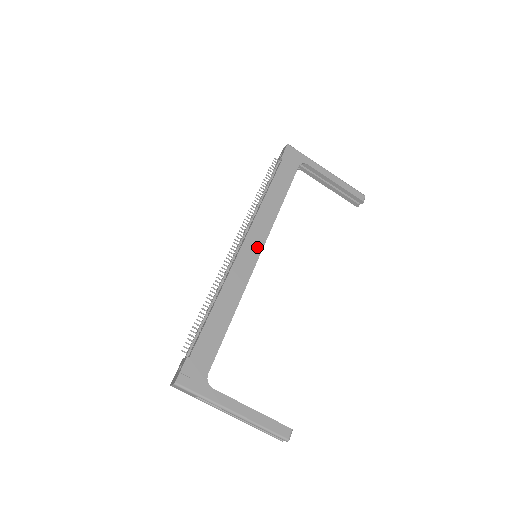
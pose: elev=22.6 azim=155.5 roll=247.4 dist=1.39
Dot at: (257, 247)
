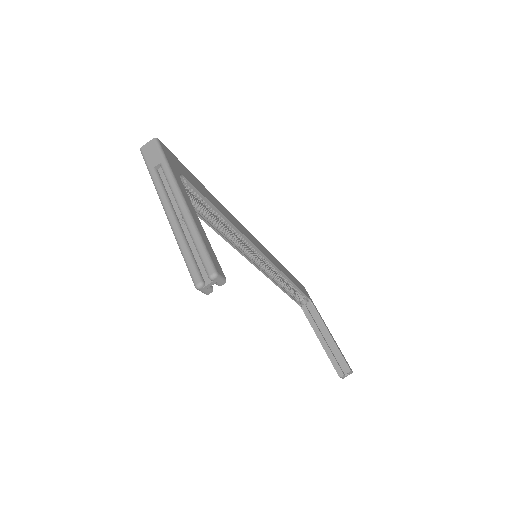
Dot at: (263, 251)
